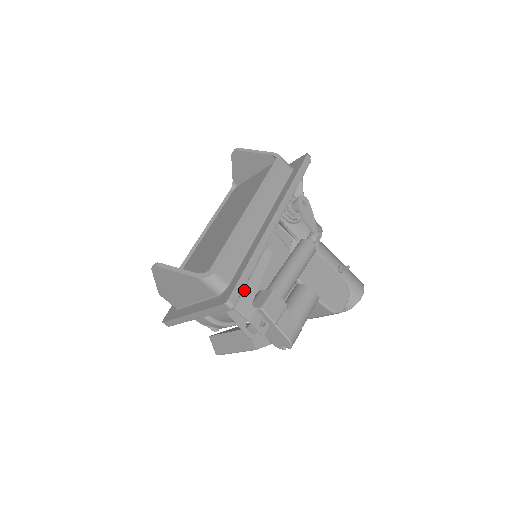
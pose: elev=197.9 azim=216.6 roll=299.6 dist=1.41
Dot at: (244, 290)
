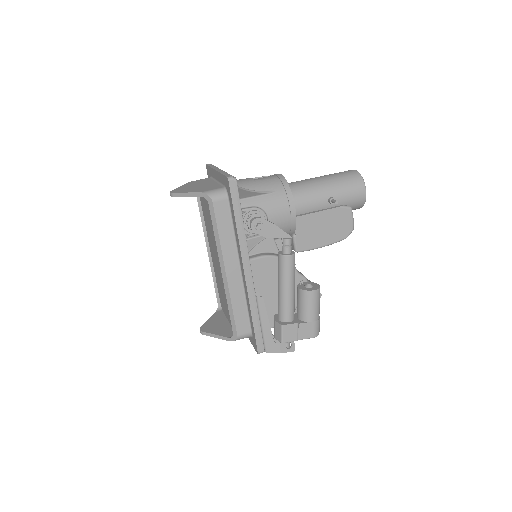
Dot at: (263, 337)
